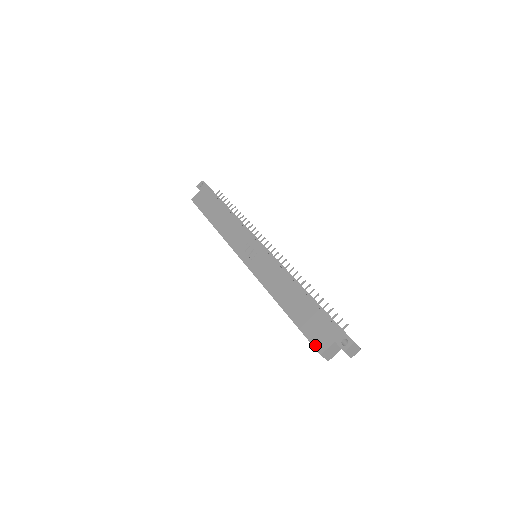
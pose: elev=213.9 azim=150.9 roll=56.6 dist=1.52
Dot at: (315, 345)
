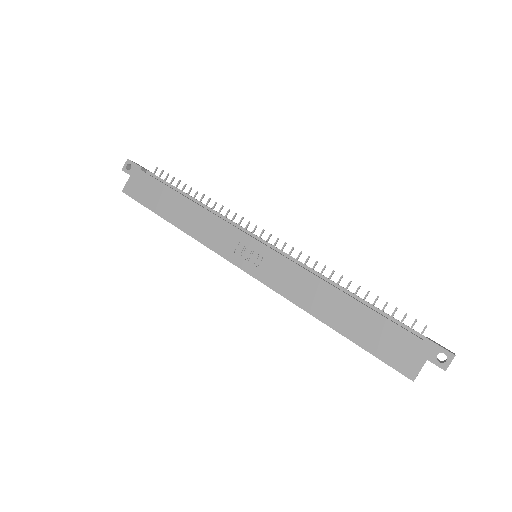
Dot at: (400, 370)
